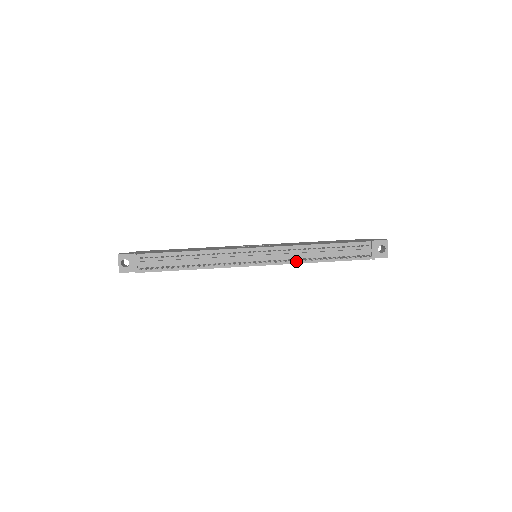
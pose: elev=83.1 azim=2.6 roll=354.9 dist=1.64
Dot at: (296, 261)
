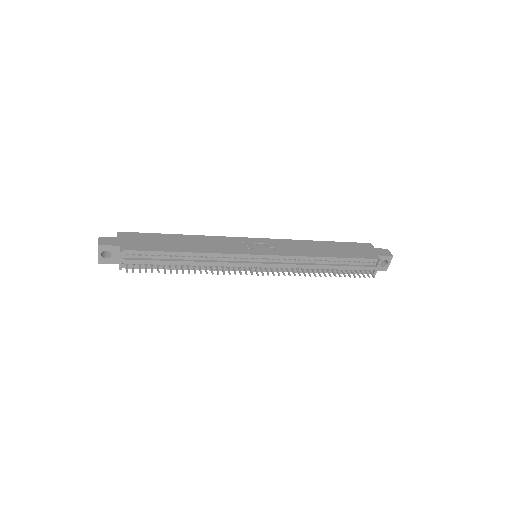
Dot at: (298, 270)
